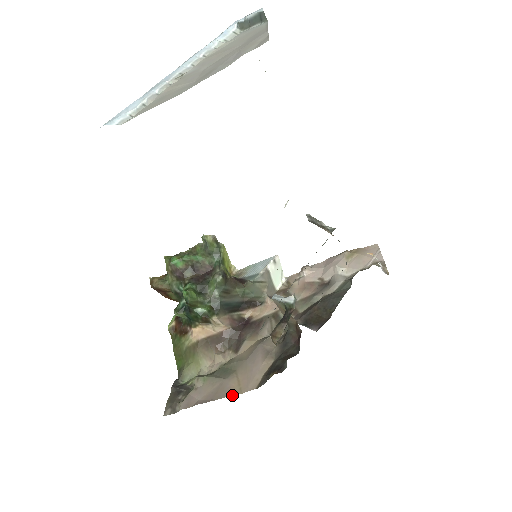
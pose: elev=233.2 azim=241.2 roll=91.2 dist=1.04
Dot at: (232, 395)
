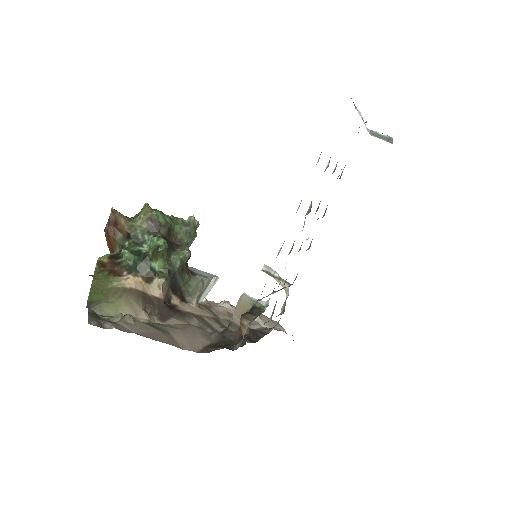
Dot at: (173, 345)
